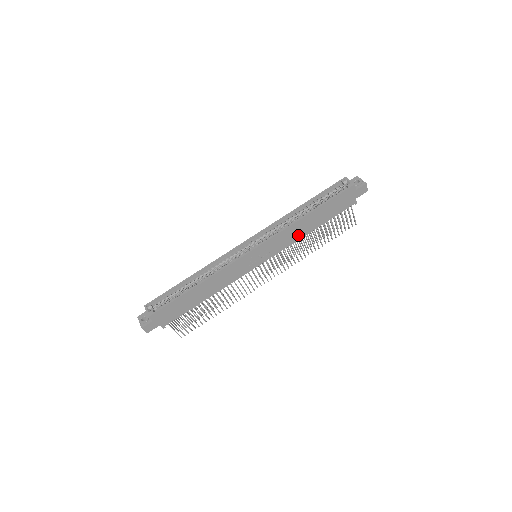
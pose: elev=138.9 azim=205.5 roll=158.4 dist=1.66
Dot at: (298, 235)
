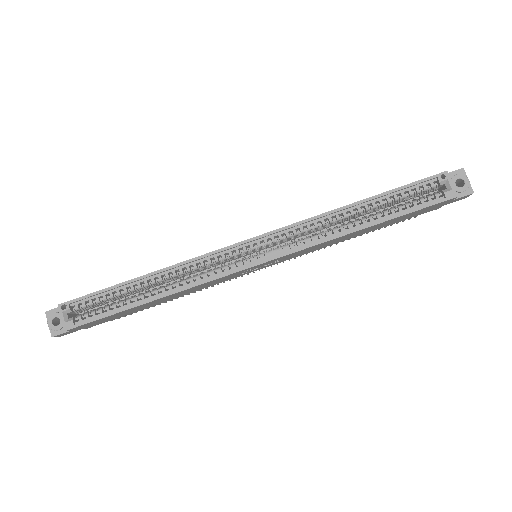
Dot at: (332, 243)
